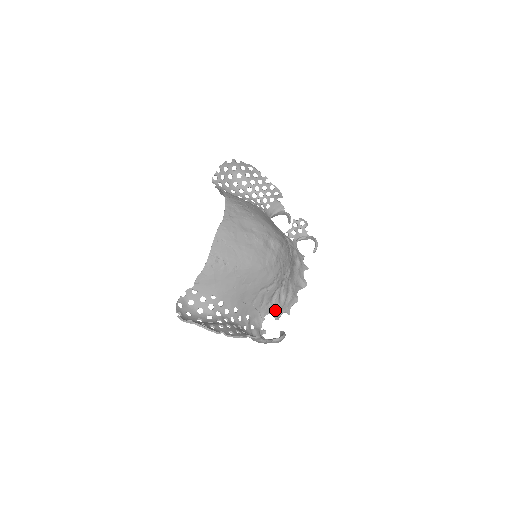
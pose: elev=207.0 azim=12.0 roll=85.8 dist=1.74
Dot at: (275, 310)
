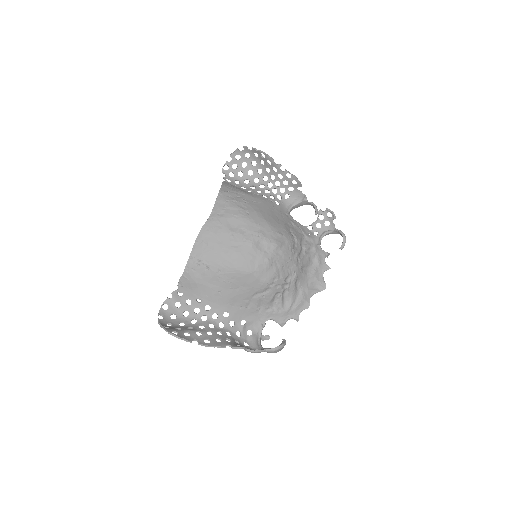
Dot at: (278, 316)
